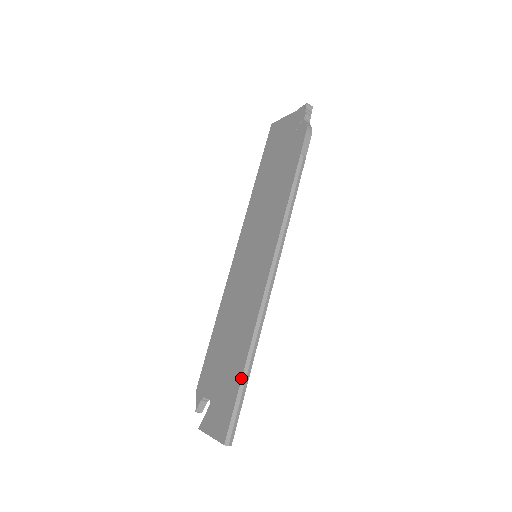
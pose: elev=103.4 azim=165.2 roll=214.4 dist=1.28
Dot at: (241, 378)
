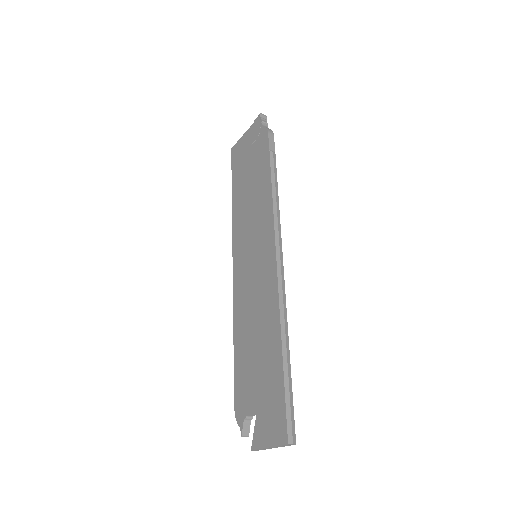
Dot at: (282, 367)
